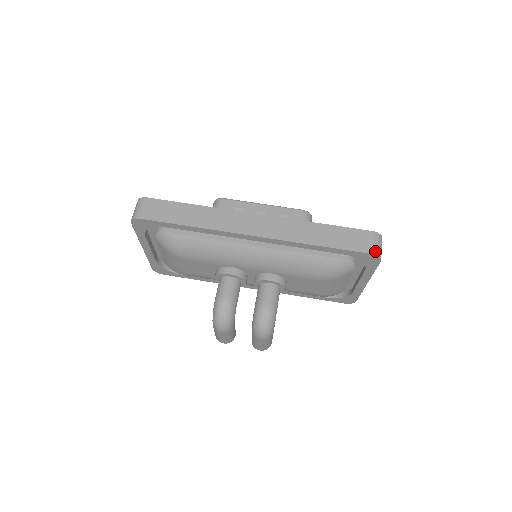
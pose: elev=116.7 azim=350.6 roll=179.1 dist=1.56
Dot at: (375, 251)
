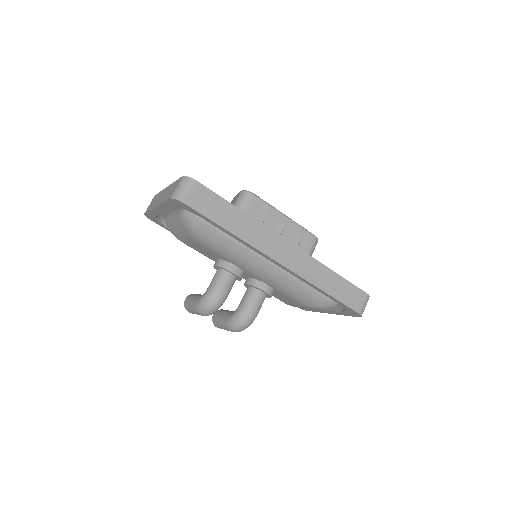
Dot at: (361, 311)
